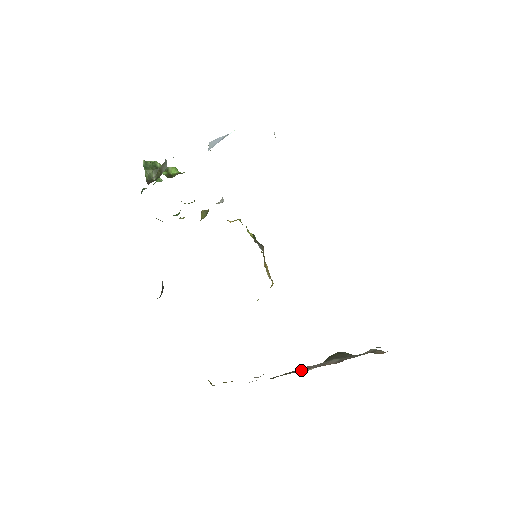
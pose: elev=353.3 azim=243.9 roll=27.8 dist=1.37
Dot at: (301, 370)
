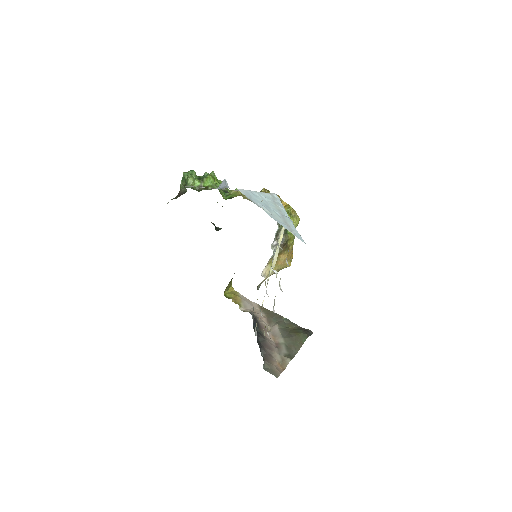
Dot at: (270, 325)
